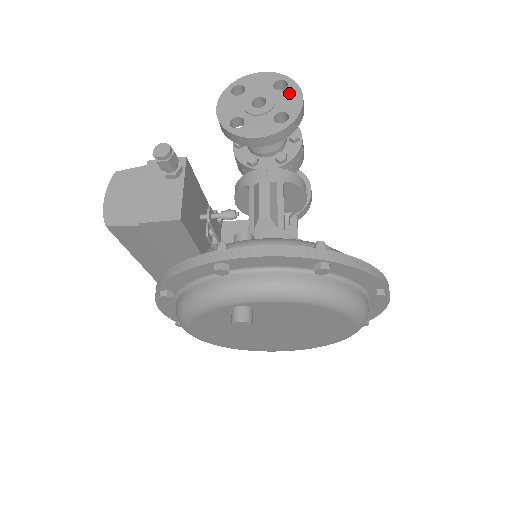
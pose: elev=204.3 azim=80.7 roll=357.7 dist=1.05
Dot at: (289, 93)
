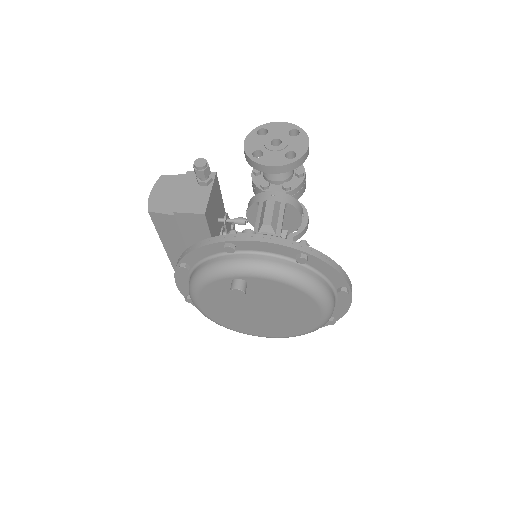
Dot at: (299, 139)
